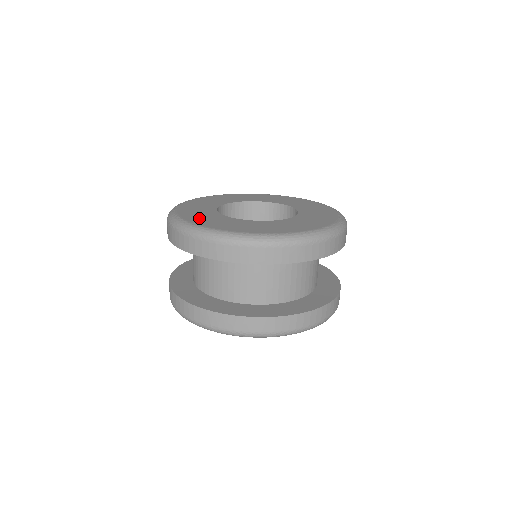
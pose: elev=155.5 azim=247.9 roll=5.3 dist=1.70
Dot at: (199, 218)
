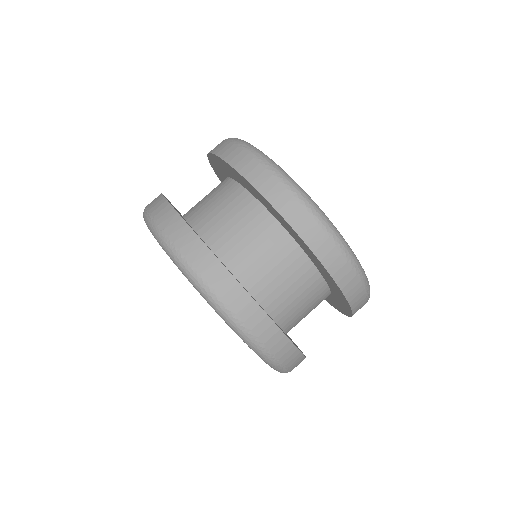
Dot at: occluded
